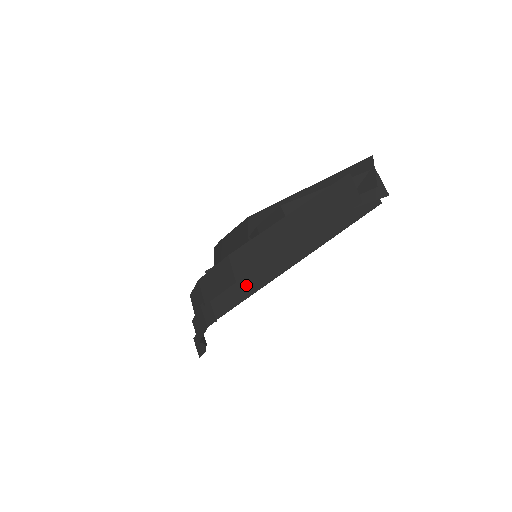
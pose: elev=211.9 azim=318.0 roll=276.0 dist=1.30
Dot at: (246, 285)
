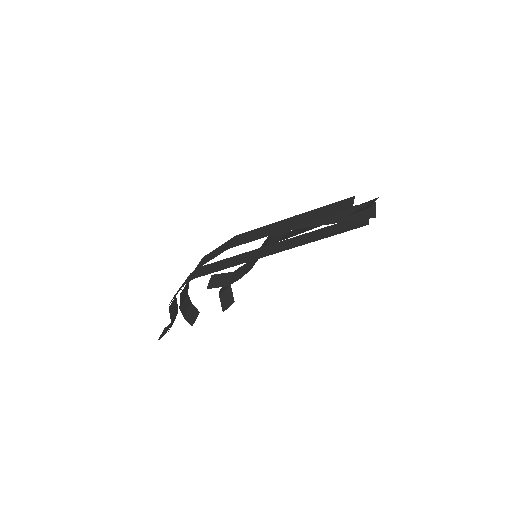
Dot at: (234, 261)
